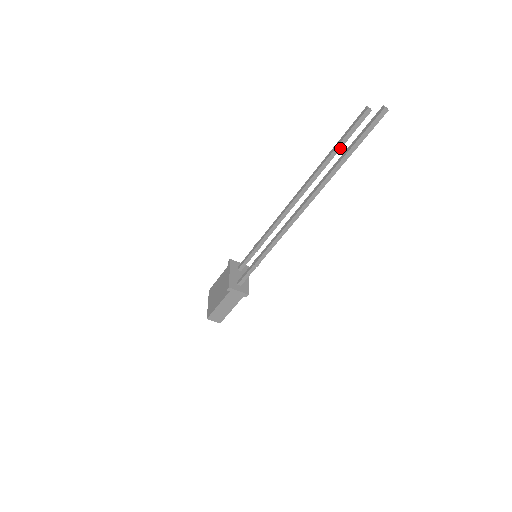
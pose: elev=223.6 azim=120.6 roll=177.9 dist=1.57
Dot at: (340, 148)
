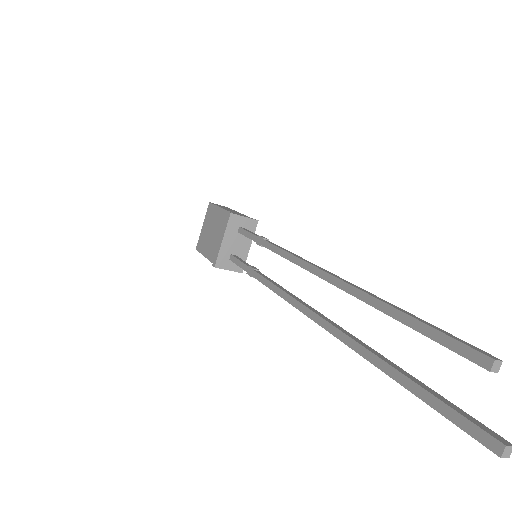
Dot at: (408, 324)
